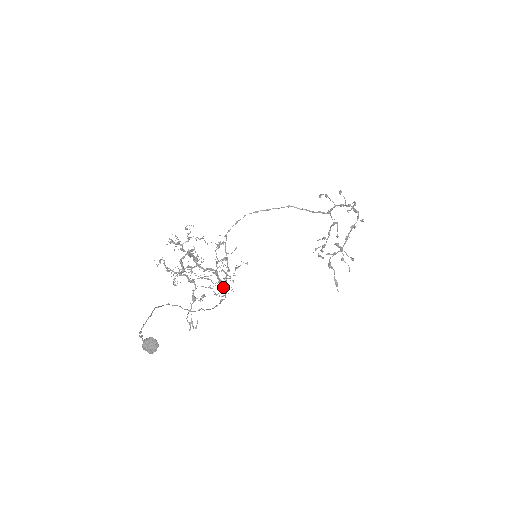
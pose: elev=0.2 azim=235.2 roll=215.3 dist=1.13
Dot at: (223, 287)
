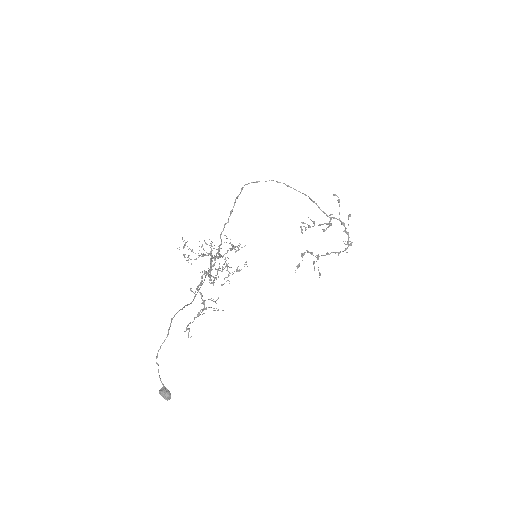
Dot at: occluded
